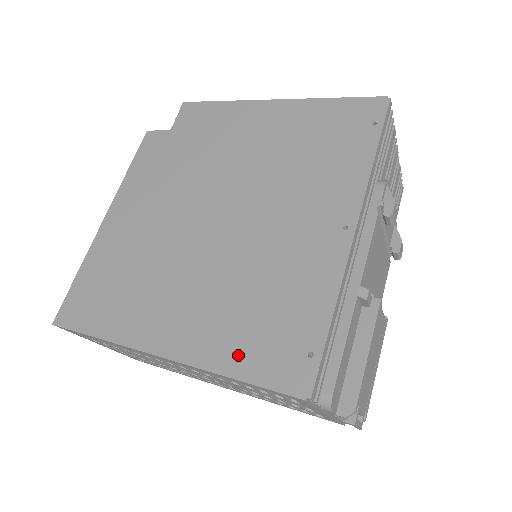
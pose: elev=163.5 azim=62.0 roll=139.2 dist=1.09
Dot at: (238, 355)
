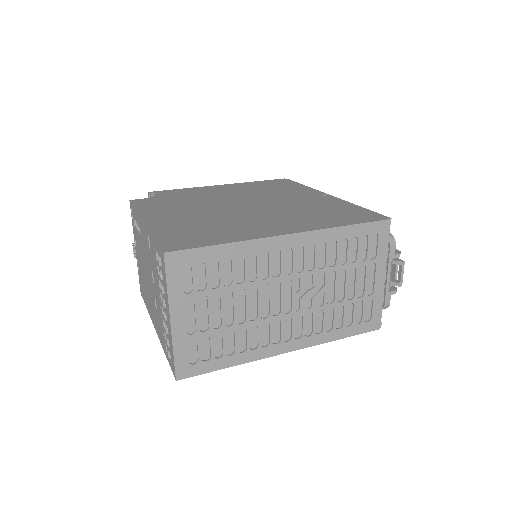
Dot at: (336, 221)
